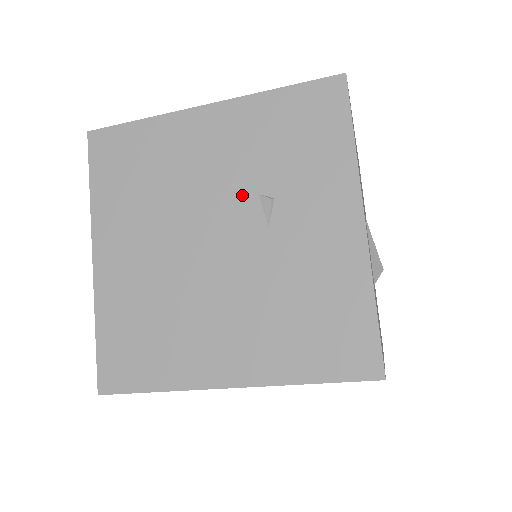
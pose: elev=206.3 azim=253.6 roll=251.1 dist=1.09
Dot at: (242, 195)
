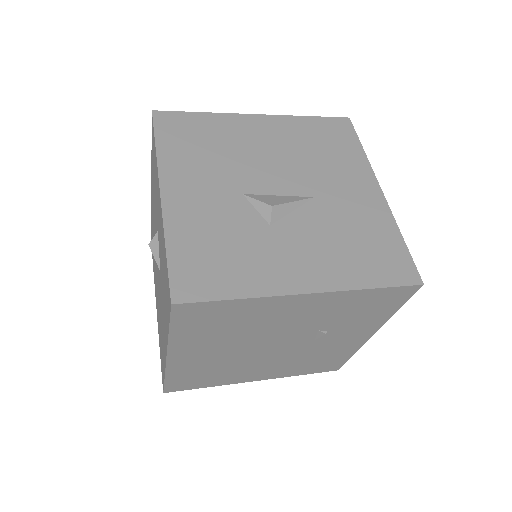
Dot at: (306, 331)
